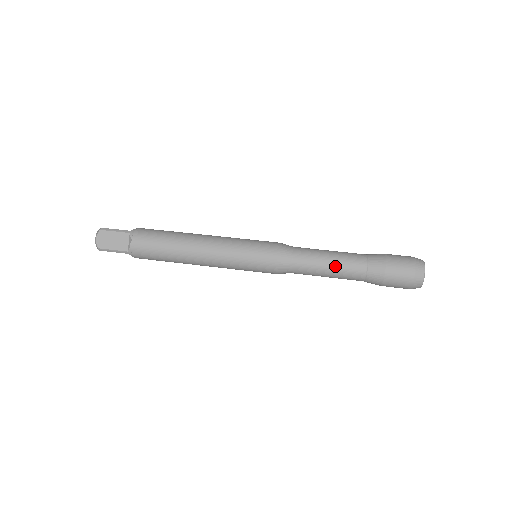
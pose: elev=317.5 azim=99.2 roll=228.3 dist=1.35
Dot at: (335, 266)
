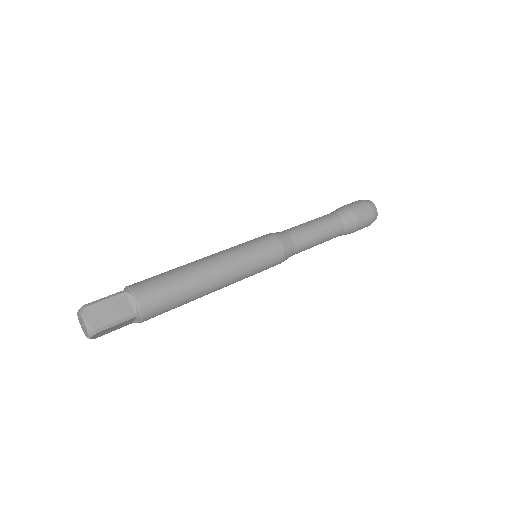
Dot at: (323, 228)
